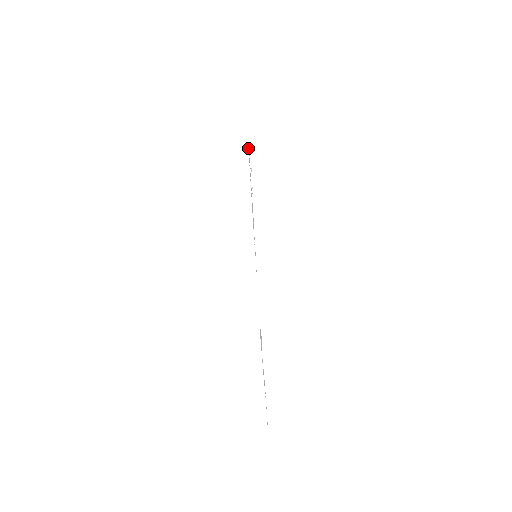
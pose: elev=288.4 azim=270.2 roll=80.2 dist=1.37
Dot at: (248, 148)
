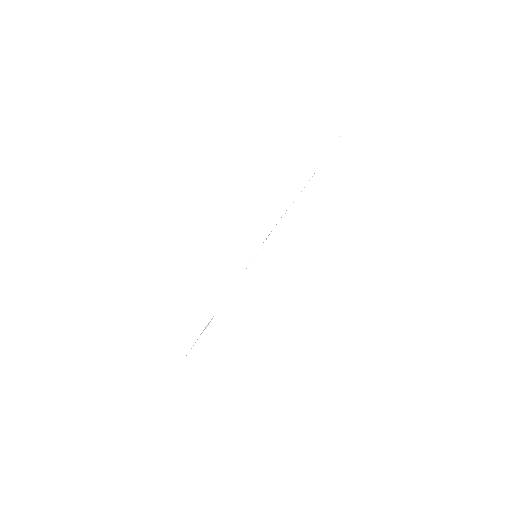
Dot at: occluded
